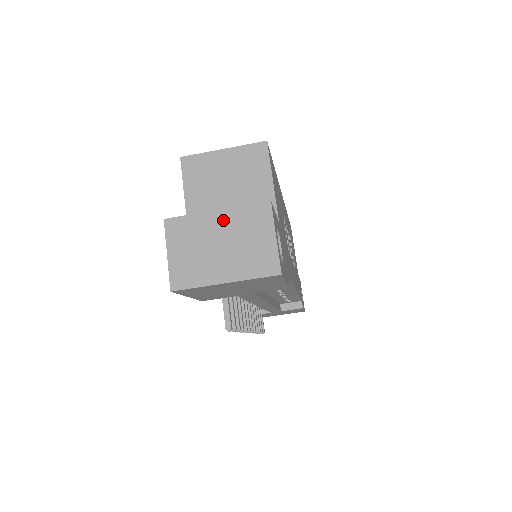
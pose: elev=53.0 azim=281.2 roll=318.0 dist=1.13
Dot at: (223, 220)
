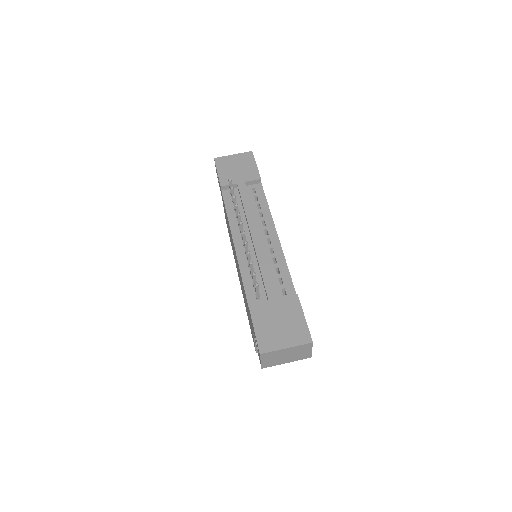
Dot at: occluded
